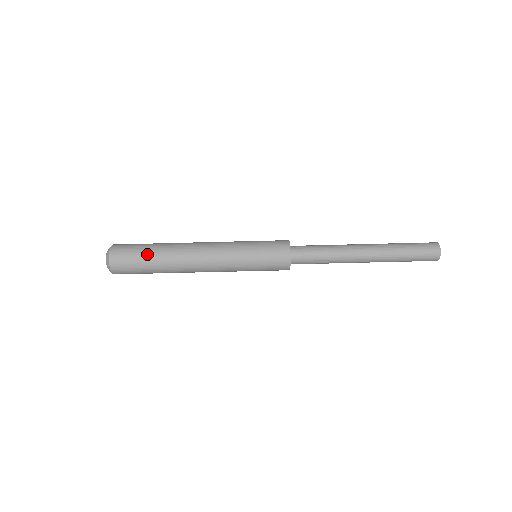
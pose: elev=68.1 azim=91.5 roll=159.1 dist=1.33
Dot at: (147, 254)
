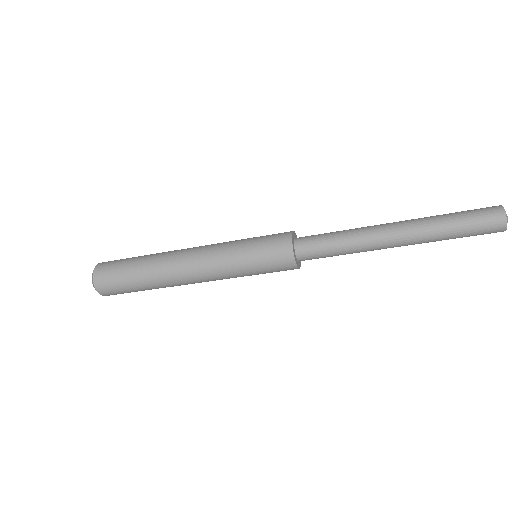
Dot at: (131, 275)
